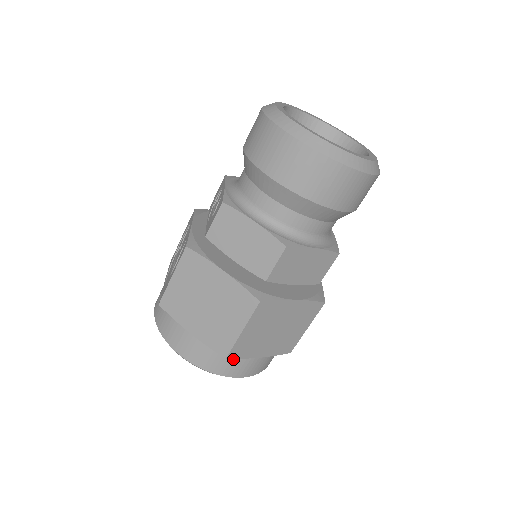
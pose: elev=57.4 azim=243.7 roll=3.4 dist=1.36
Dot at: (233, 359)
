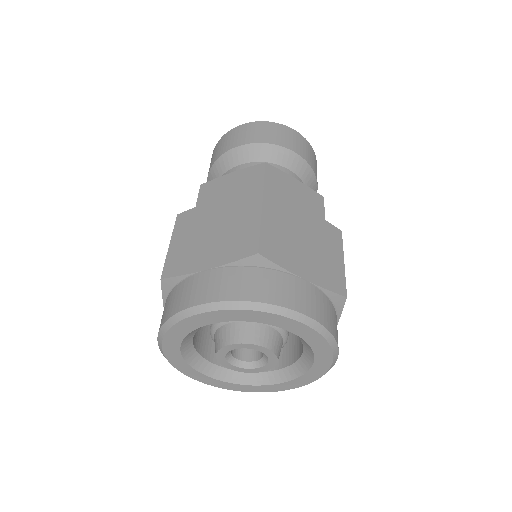
Dot at: (271, 276)
